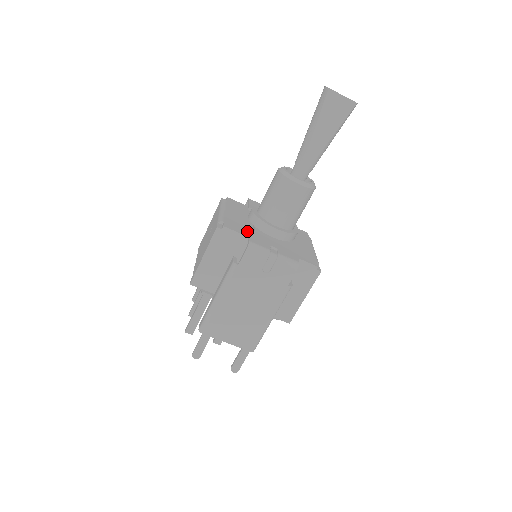
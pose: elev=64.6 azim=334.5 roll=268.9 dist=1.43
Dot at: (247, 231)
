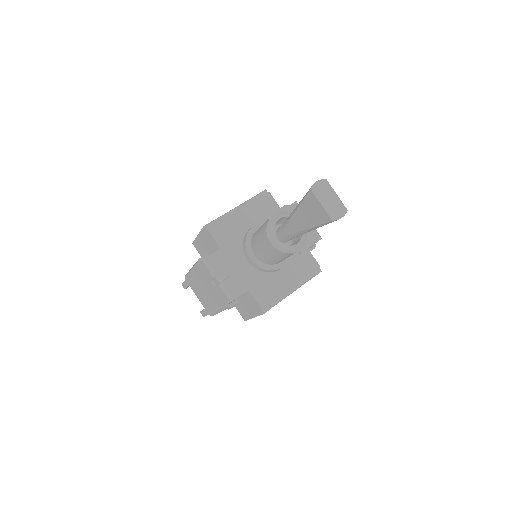
Dot at: (230, 242)
